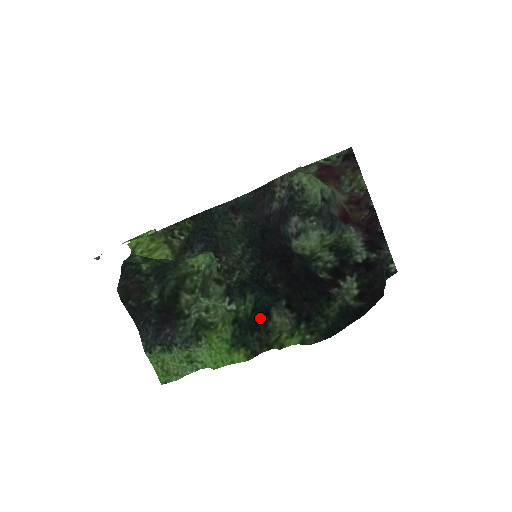
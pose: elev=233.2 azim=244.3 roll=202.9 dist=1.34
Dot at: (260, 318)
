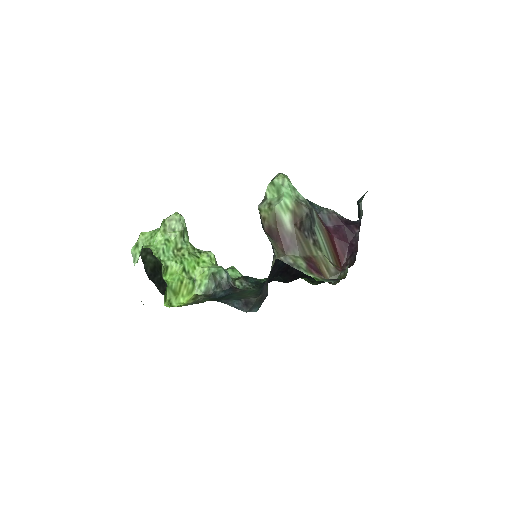
Dot at: occluded
